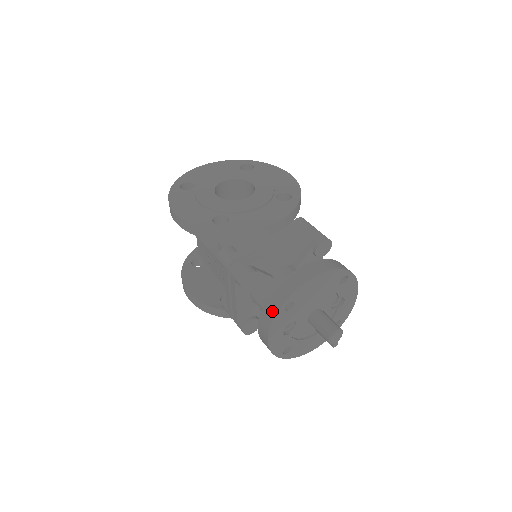
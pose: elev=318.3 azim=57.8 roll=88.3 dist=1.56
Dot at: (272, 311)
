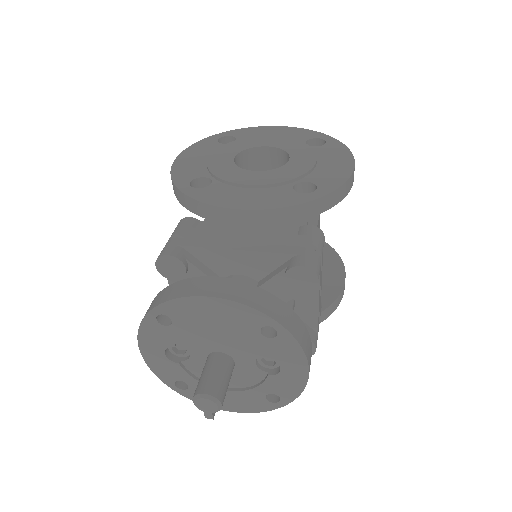
Dot at: (145, 314)
